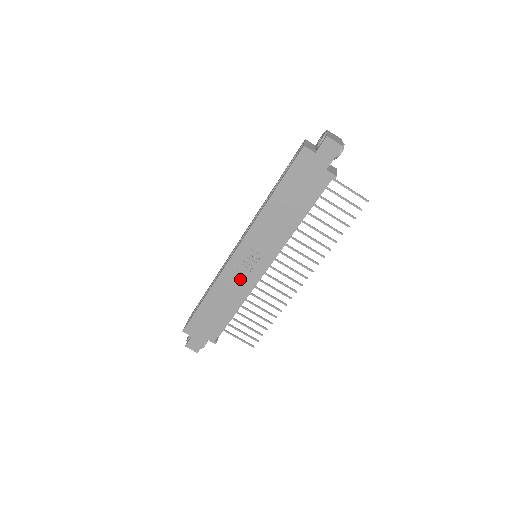
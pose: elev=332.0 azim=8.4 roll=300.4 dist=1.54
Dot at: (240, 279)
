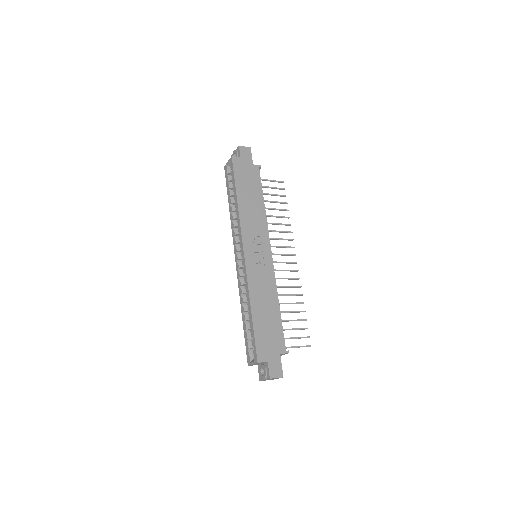
Dot at: (262, 273)
